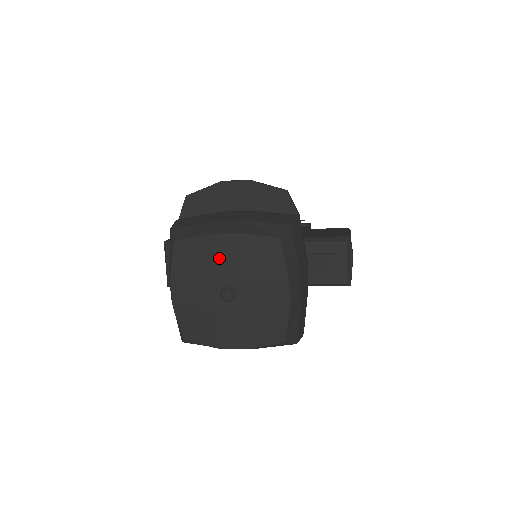
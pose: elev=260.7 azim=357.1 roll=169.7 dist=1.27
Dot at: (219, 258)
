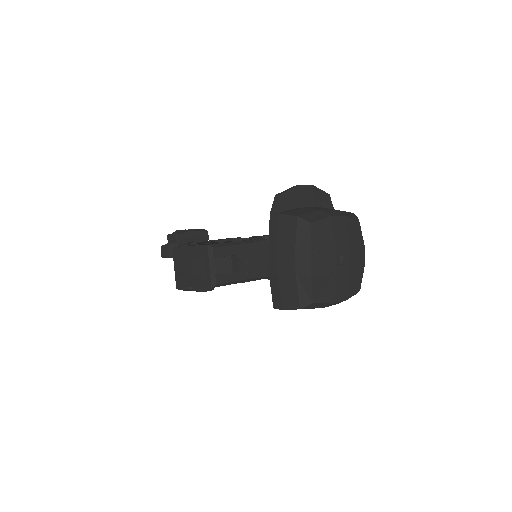
Dot at: (338, 233)
